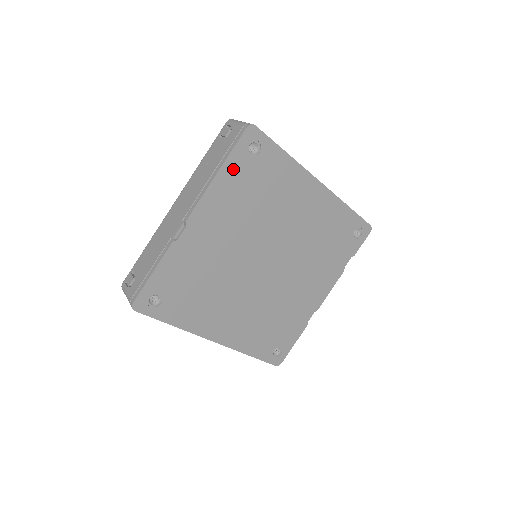
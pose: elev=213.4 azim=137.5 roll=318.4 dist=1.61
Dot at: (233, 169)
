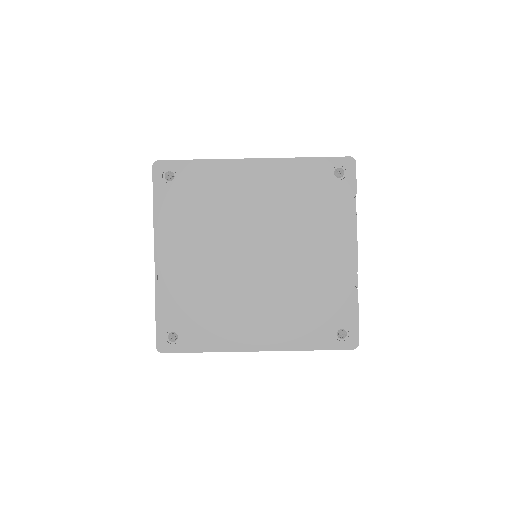
Dot at: (164, 202)
